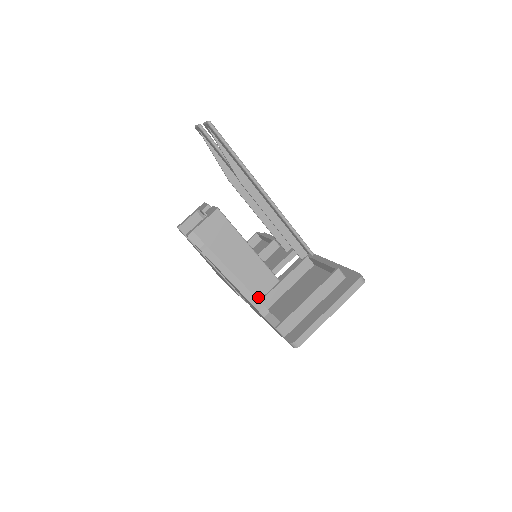
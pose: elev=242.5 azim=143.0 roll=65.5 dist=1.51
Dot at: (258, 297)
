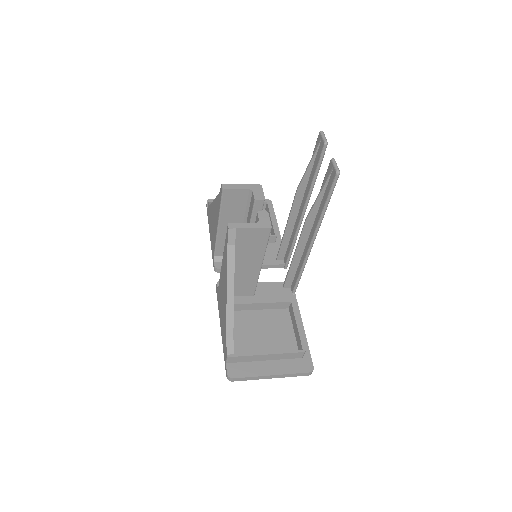
Dot at: occluded
